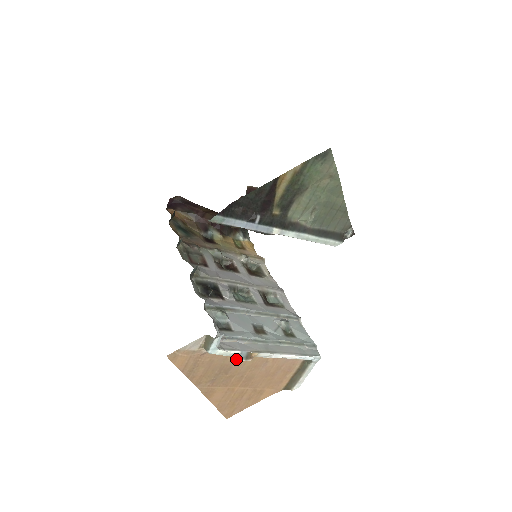
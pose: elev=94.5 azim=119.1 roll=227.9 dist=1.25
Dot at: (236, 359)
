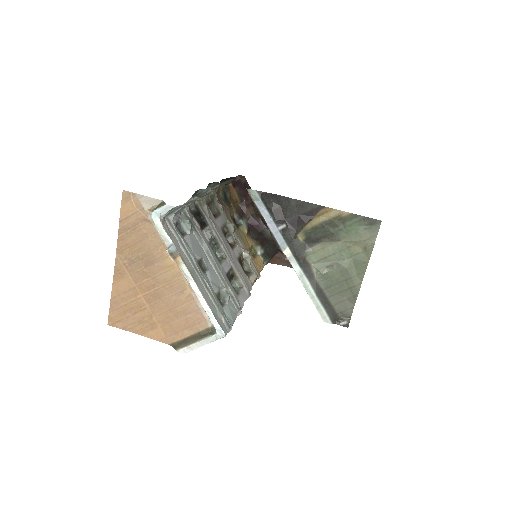
Dot at: (164, 258)
